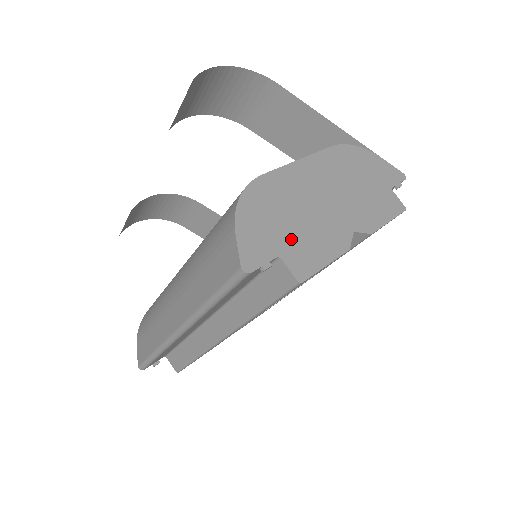
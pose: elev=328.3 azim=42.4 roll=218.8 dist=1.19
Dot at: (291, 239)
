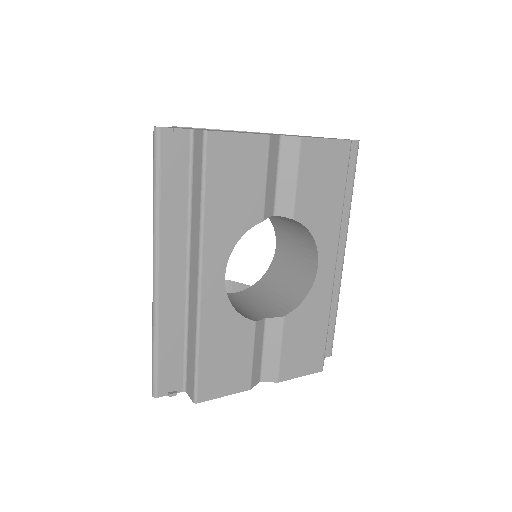
Dot at: occluded
